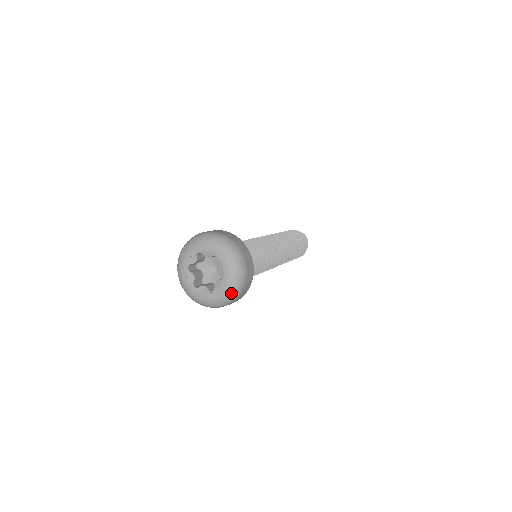
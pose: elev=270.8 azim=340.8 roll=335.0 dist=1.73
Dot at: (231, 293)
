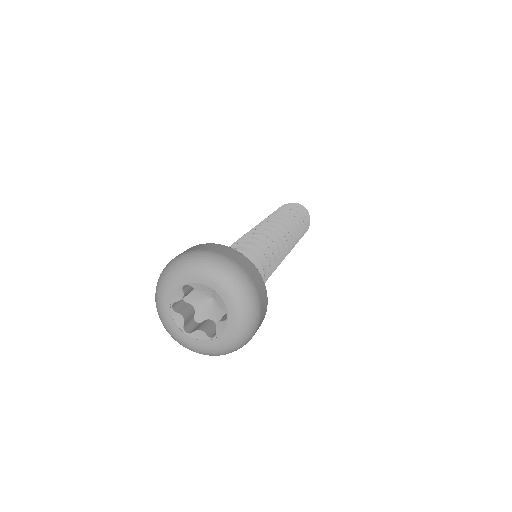
Dot at: (241, 337)
